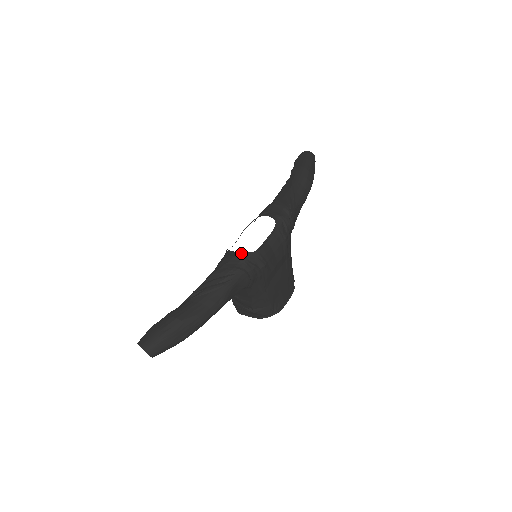
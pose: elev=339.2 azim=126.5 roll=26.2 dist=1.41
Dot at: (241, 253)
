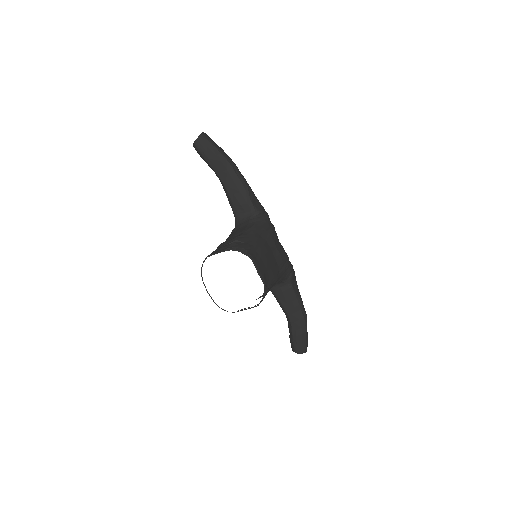
Dot at: occluded
